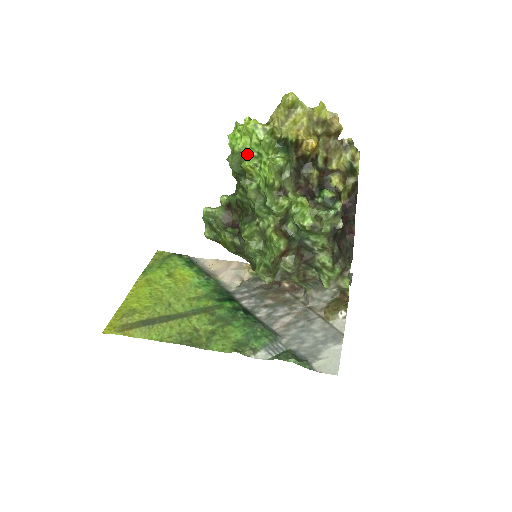
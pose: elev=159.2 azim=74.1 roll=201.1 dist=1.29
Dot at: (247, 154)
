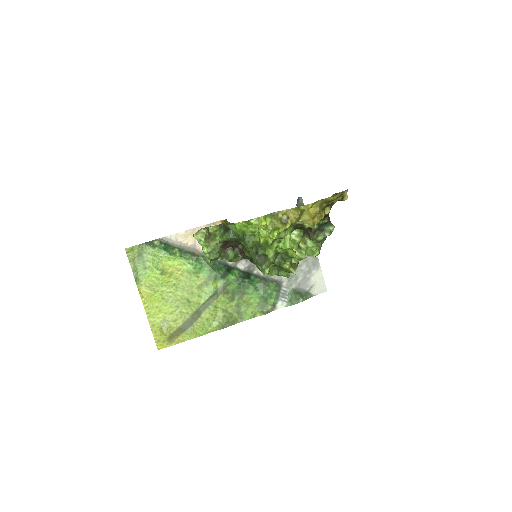
Dot at: (269, 245)
